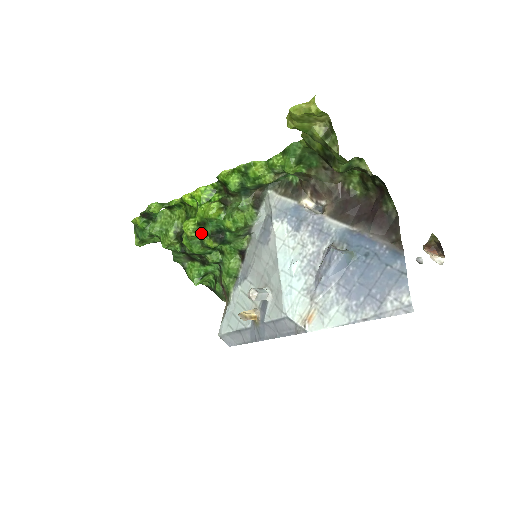
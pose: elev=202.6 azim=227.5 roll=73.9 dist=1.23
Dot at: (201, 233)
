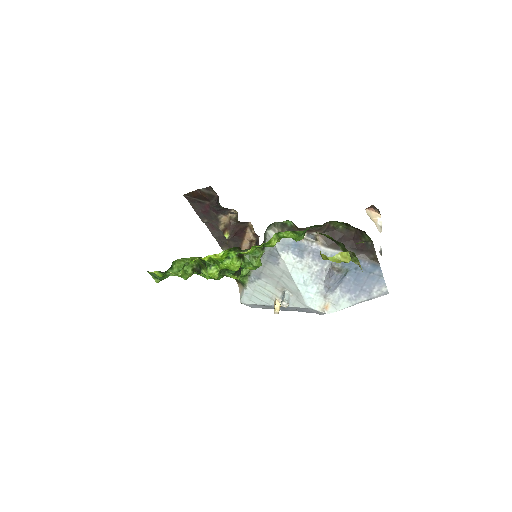
Dot at: (223, 272)
